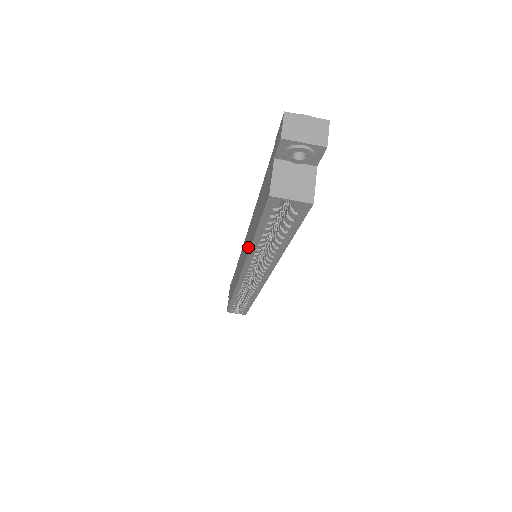
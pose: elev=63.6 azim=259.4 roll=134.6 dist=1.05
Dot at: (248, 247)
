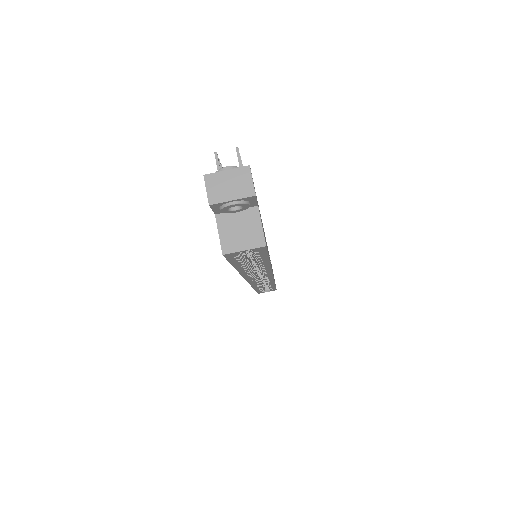
Dot at: occluded
